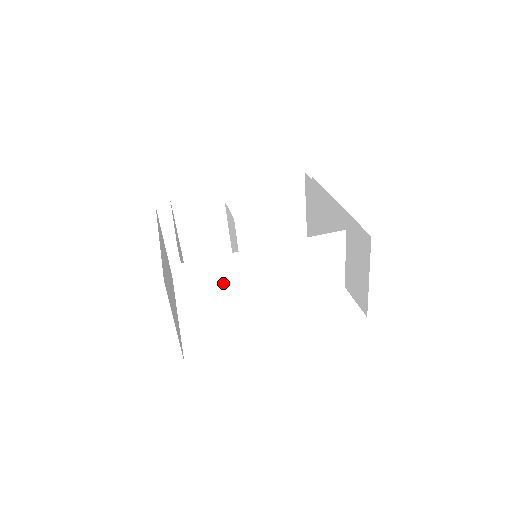
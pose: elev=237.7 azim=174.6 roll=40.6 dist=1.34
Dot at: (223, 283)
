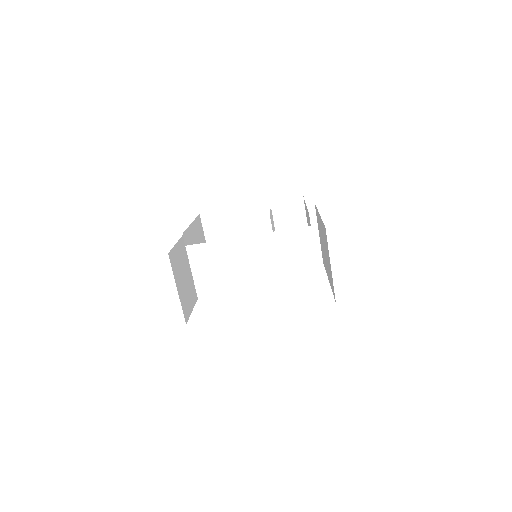
Dot at: (217, 265)
